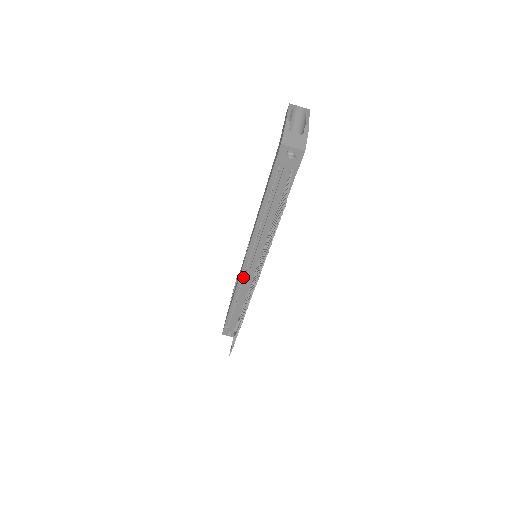
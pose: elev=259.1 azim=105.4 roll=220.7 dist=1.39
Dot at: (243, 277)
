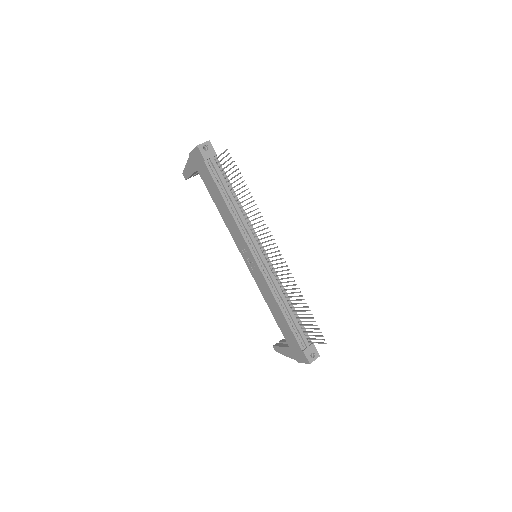
Dot at: (265, 275)
